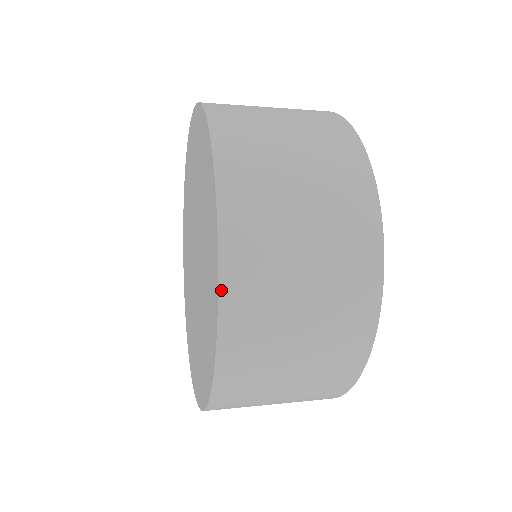
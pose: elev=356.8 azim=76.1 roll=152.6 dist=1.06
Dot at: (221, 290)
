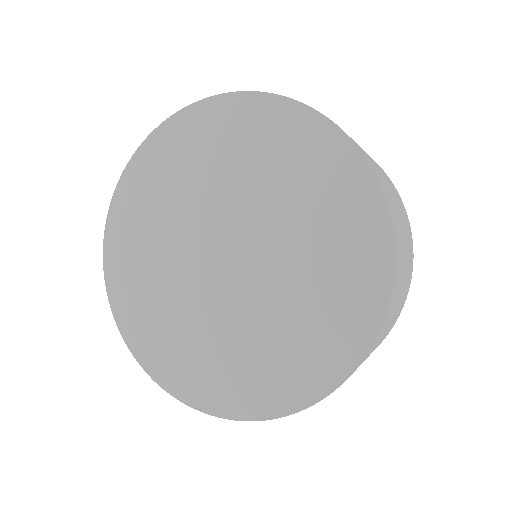
Dot at: (395, 270)
